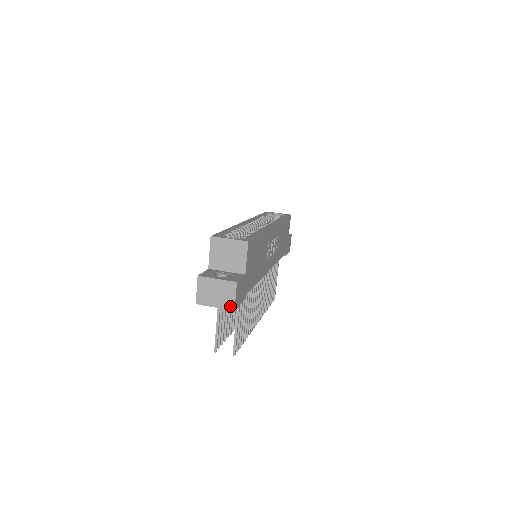
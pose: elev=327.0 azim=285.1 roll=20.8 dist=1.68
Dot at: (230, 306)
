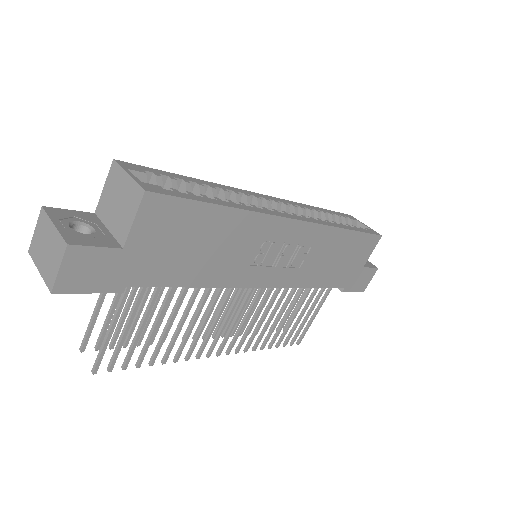
Dot at: (50, 281)
